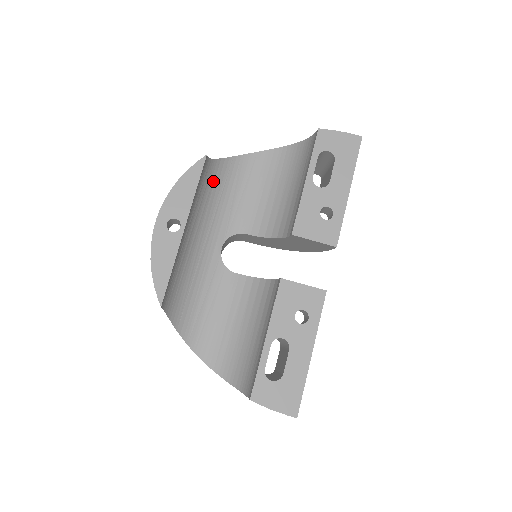
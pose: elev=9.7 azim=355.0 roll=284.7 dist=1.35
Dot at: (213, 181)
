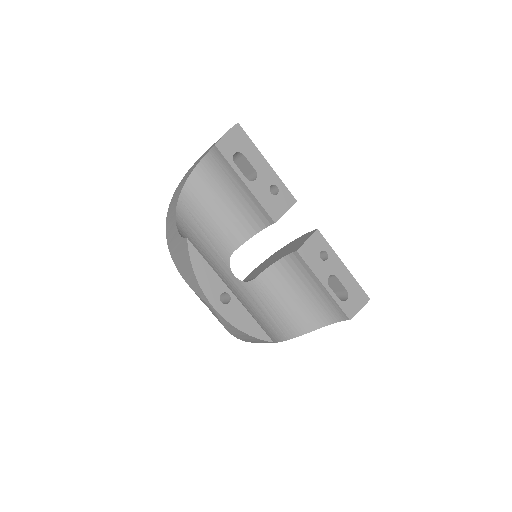
Dot at: occluded
